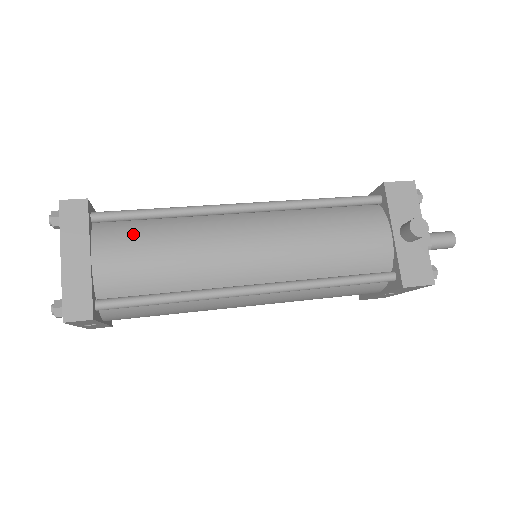
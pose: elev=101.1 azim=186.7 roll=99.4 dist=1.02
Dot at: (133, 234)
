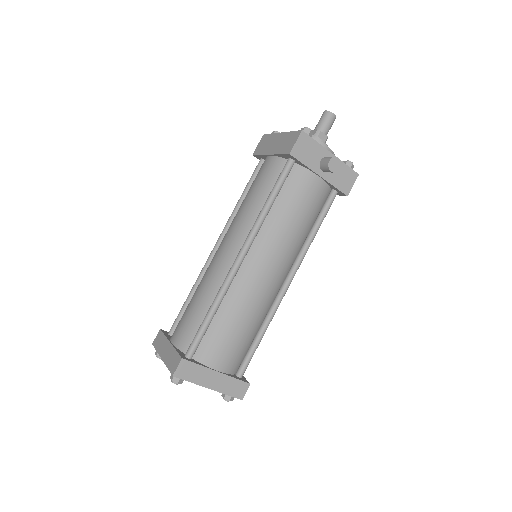
Dot at: (217, 339)
